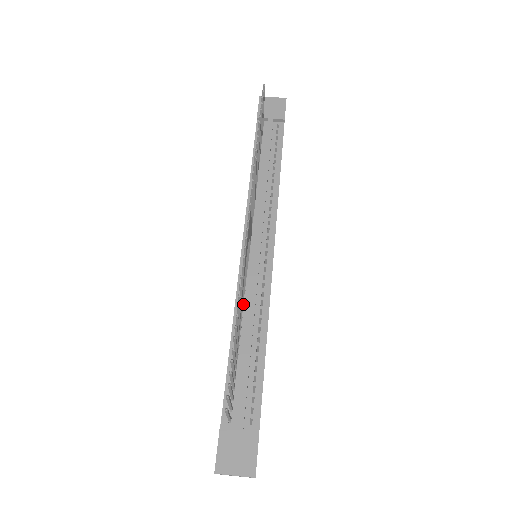
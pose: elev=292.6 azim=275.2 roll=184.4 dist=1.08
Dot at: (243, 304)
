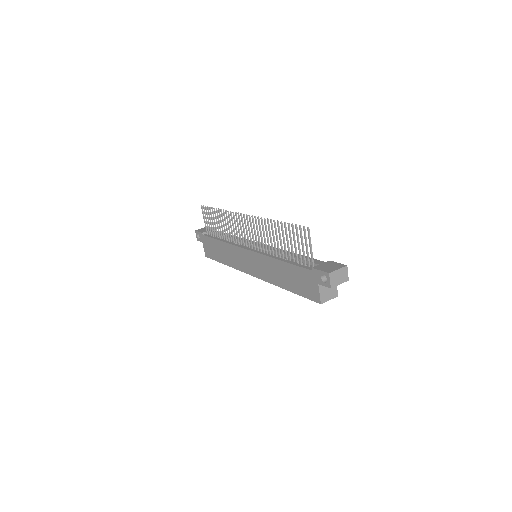
Dot at: (271, 254)
